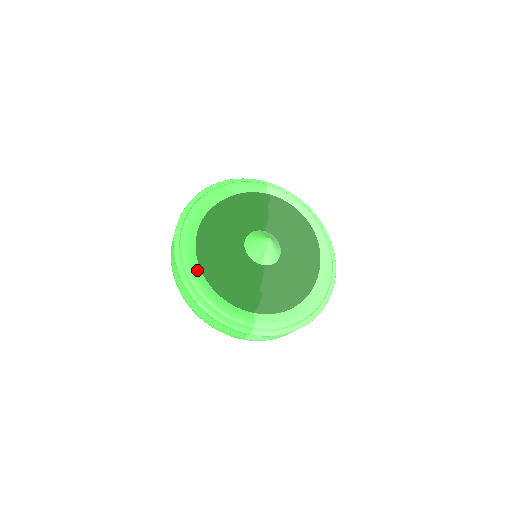
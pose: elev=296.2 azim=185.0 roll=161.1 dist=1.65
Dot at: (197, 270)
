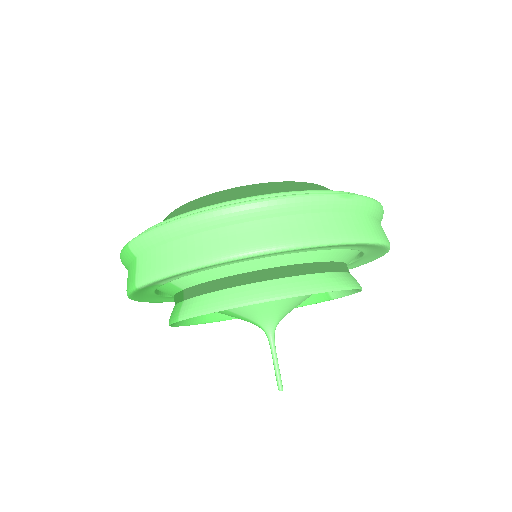
Dot at: occluded
